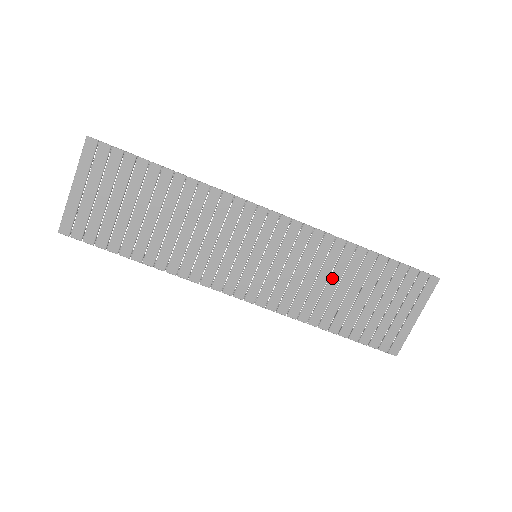
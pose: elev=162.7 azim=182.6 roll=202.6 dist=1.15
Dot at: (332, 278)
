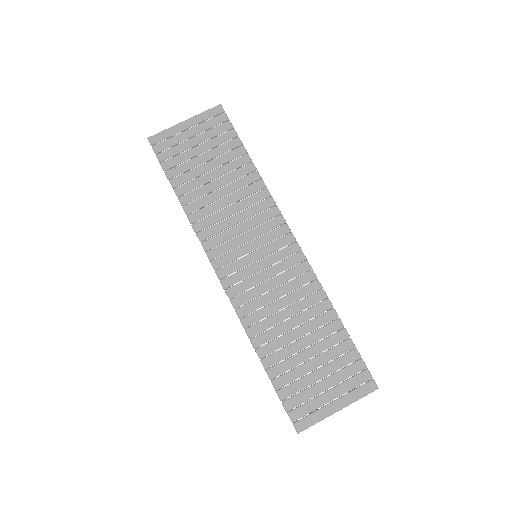
Dot at: (297, 317)
